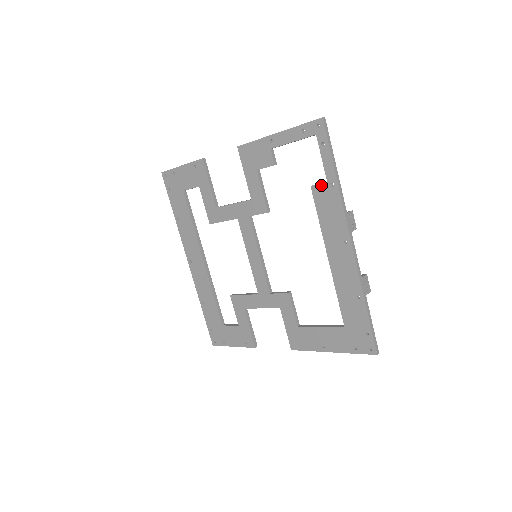
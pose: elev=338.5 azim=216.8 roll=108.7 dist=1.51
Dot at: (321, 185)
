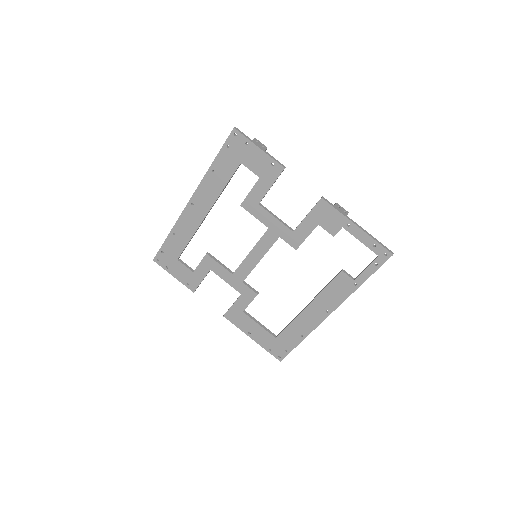
Dot at: (349, 277)
